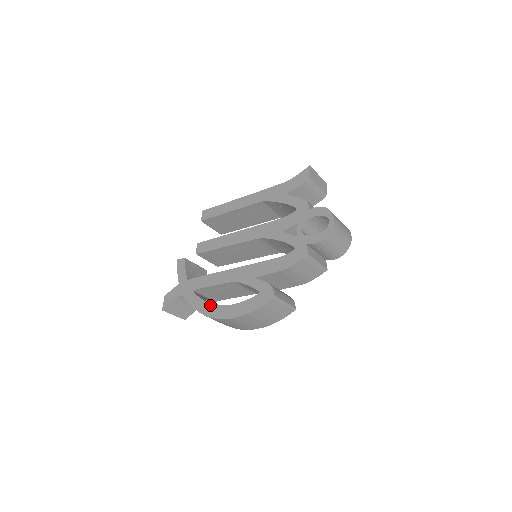
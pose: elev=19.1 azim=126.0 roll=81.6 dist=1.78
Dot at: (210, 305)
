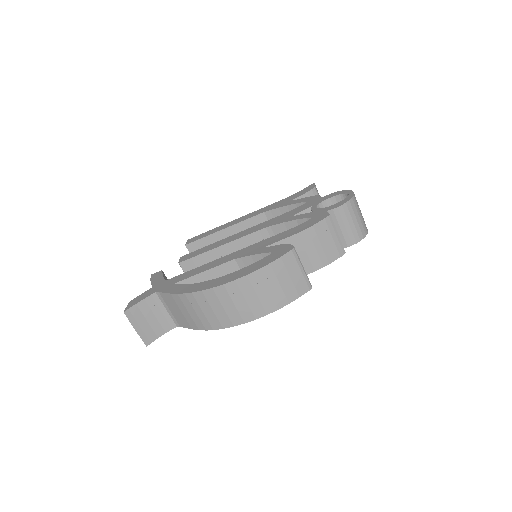
Dot at: (201, 283)
